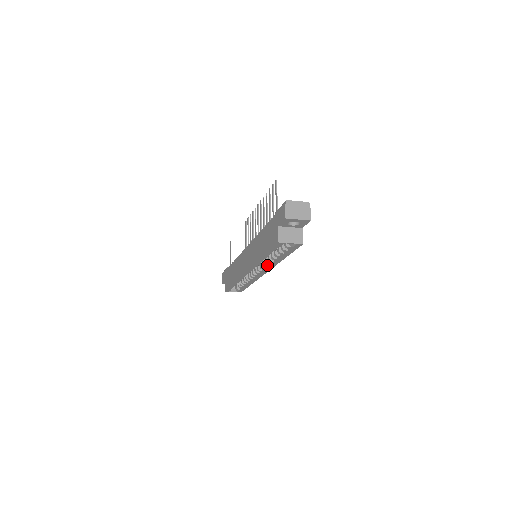
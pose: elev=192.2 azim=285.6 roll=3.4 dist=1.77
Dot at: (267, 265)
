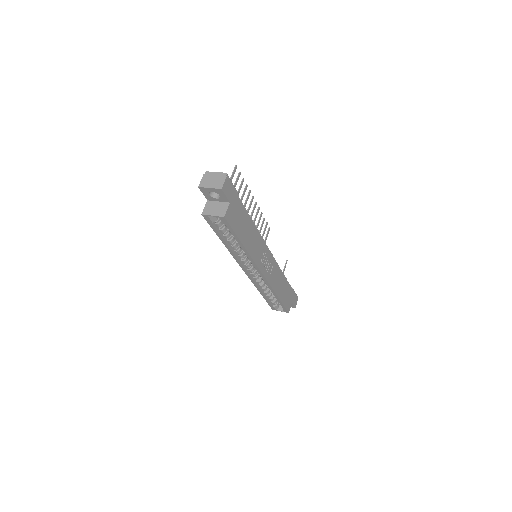
Dot at: occluded
